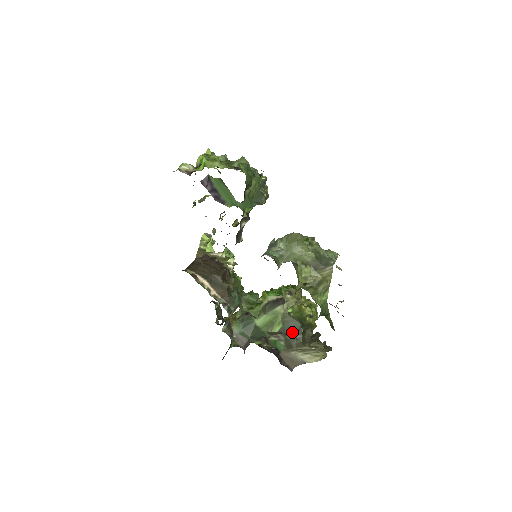
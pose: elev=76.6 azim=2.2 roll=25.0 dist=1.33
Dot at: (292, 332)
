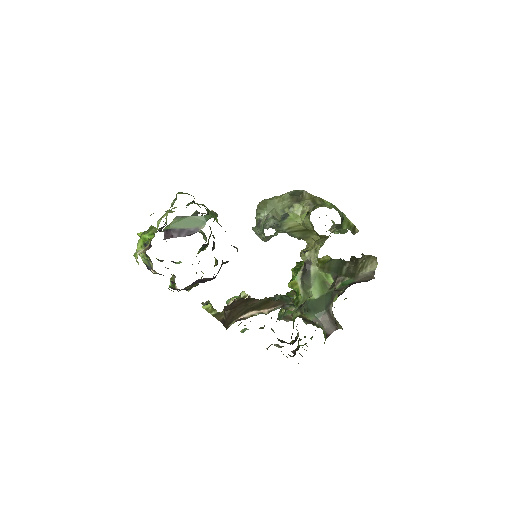
Dot at: (340, 268)
